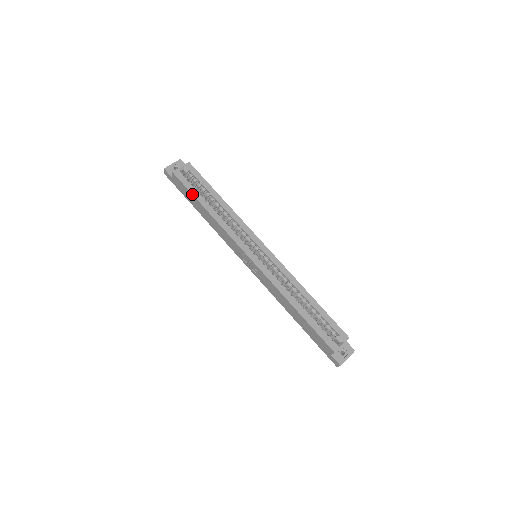
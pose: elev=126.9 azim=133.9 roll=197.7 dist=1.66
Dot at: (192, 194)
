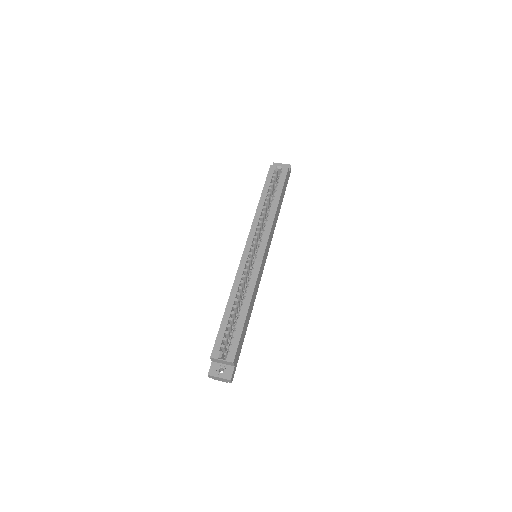
Dot at: (264, 185)
